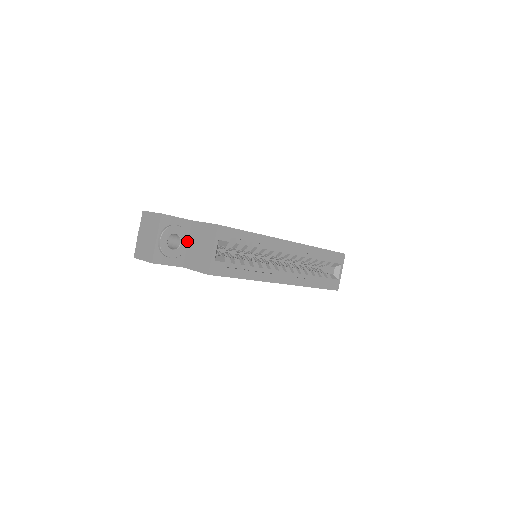
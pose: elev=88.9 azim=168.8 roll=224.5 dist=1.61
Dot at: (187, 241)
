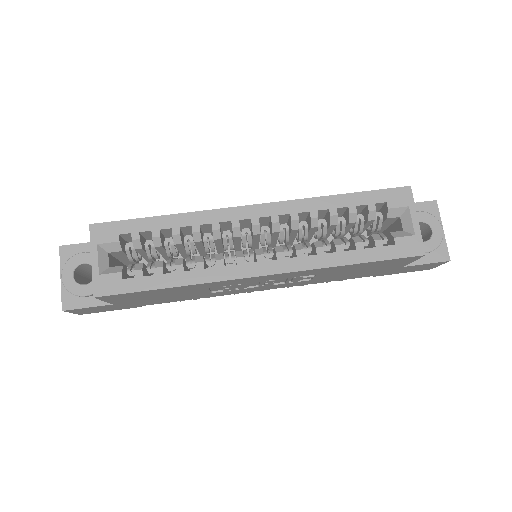
Dot at: occluded
